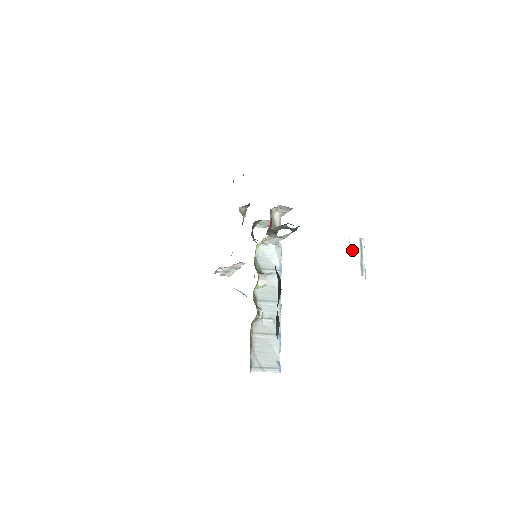
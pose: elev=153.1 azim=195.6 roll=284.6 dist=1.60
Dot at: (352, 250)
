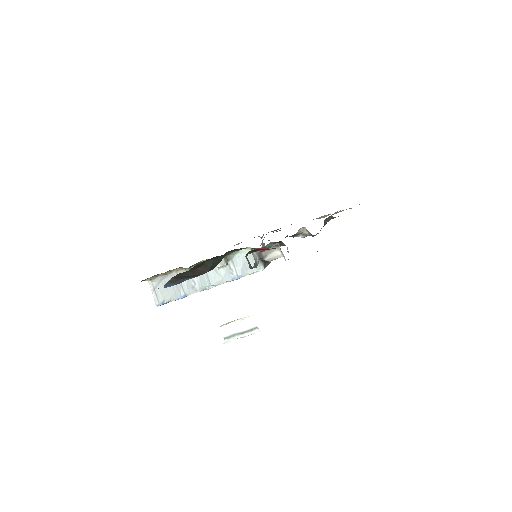
Dot at: (242, 322)
